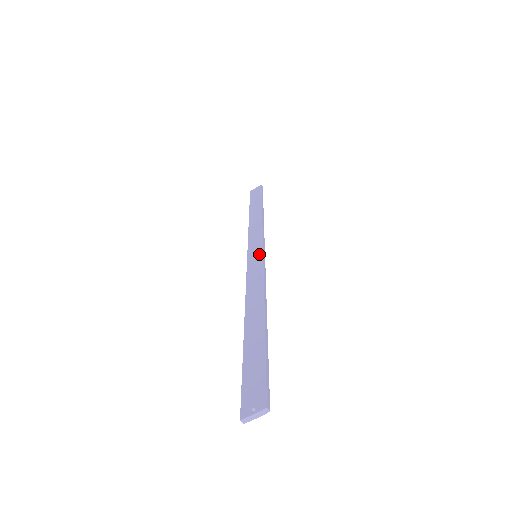
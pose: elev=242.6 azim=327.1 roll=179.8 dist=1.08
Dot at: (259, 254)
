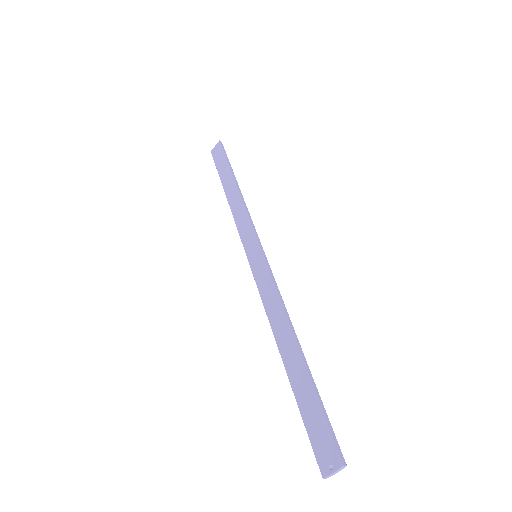
Dot at: (259, 255)
